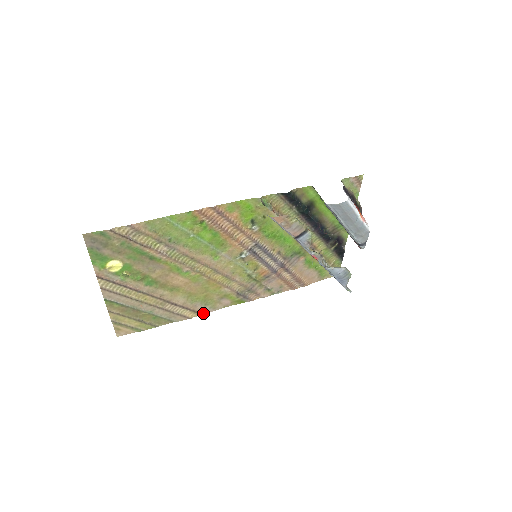
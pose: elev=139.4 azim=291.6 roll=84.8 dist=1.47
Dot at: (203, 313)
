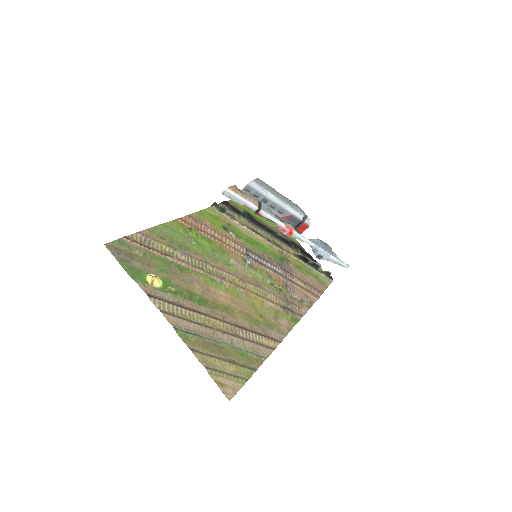
Dot at: (279, 340)
